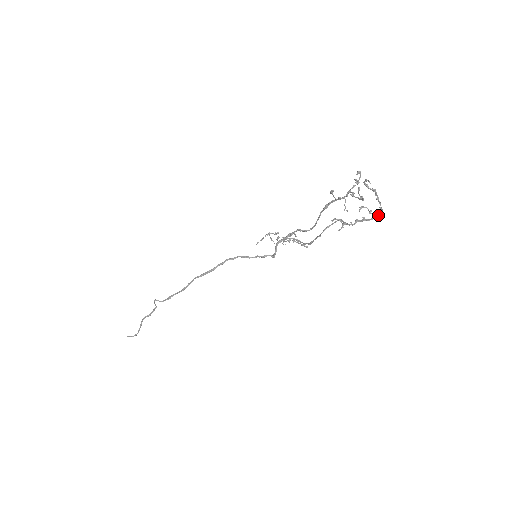
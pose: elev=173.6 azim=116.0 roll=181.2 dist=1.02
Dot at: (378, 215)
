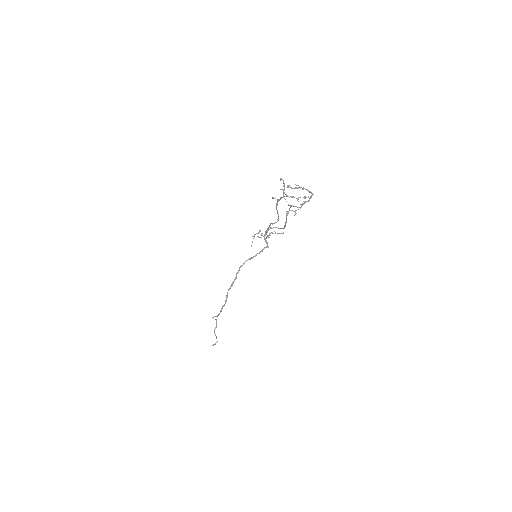
Dot at: (311, 196)
